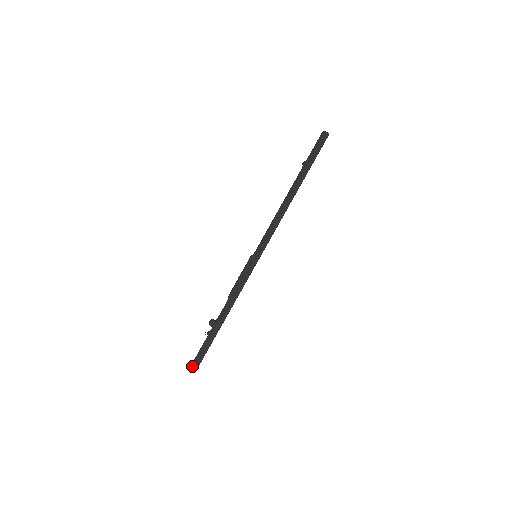
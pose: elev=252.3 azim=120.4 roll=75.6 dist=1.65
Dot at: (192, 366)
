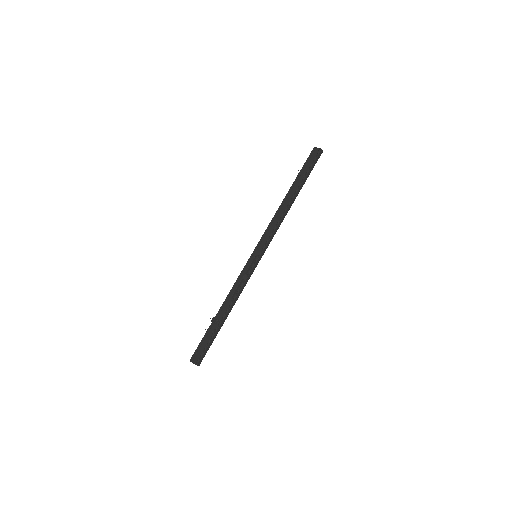
Dot at: (196, 364)
